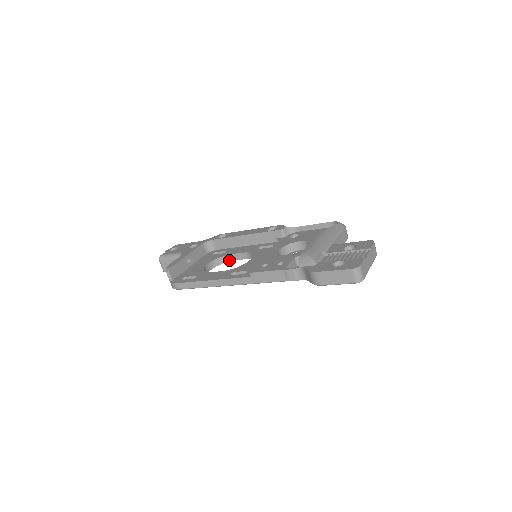
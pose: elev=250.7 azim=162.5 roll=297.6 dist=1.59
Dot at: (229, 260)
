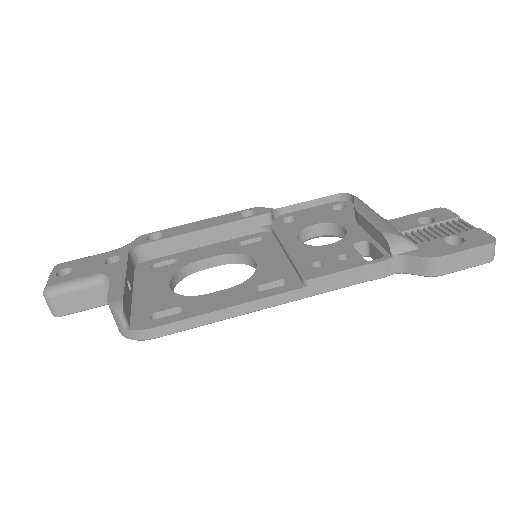
Dot at: (191, 272)
